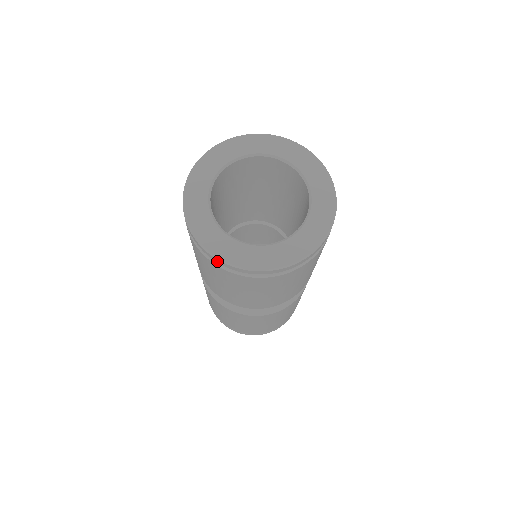
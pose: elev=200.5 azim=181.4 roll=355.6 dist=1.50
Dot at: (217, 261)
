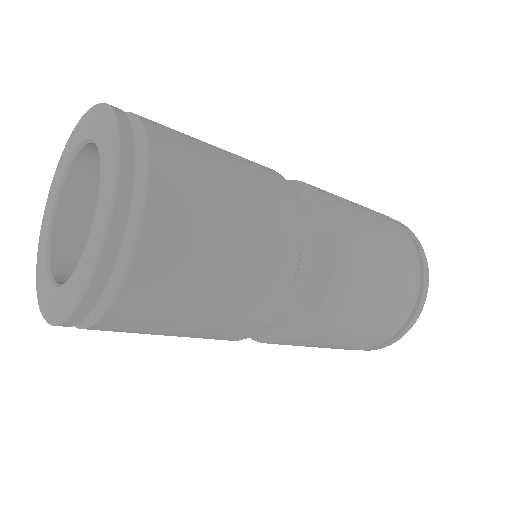
Dot at: occluded
